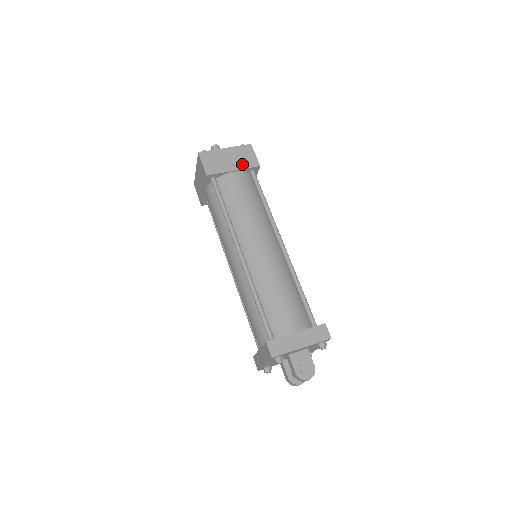
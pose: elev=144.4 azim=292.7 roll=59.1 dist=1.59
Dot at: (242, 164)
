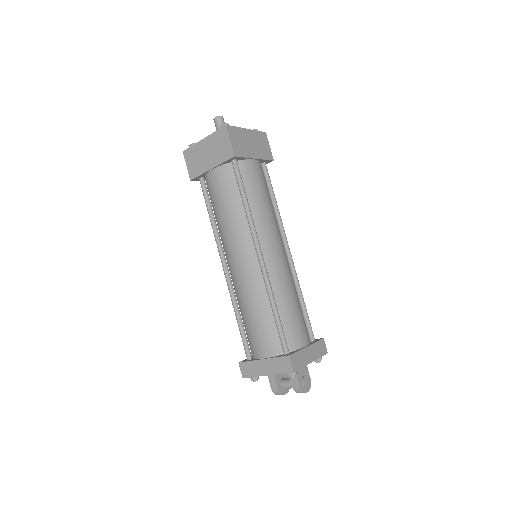
Dot at: (261, 153)
